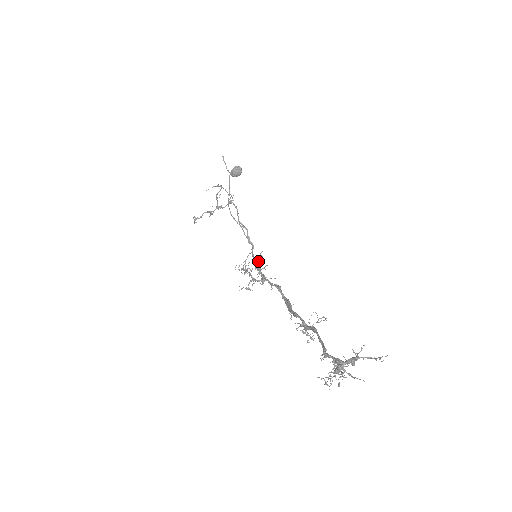
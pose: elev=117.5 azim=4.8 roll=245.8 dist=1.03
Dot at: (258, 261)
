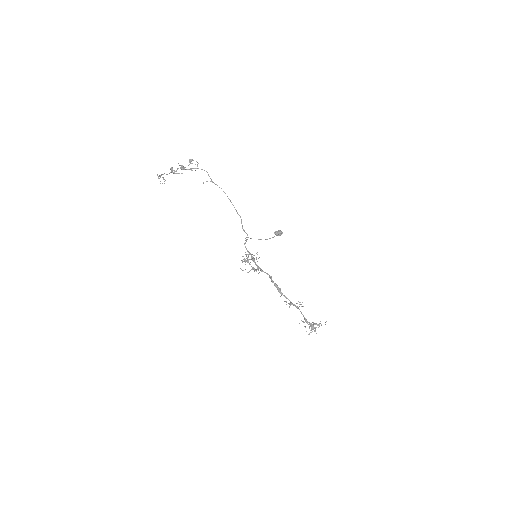
Dot at: occluded
